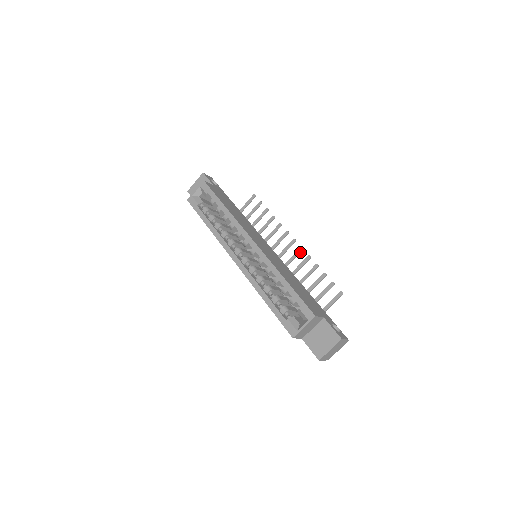
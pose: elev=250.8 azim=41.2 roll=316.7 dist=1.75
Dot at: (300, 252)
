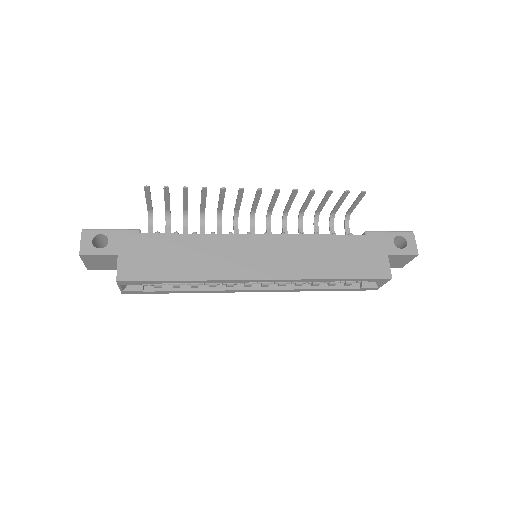
Dot at: (278, 193)
